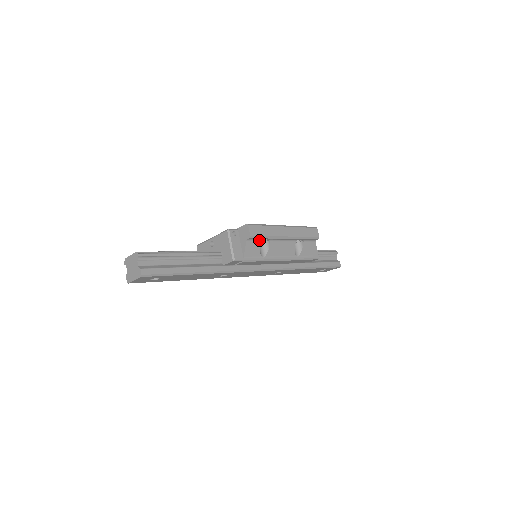
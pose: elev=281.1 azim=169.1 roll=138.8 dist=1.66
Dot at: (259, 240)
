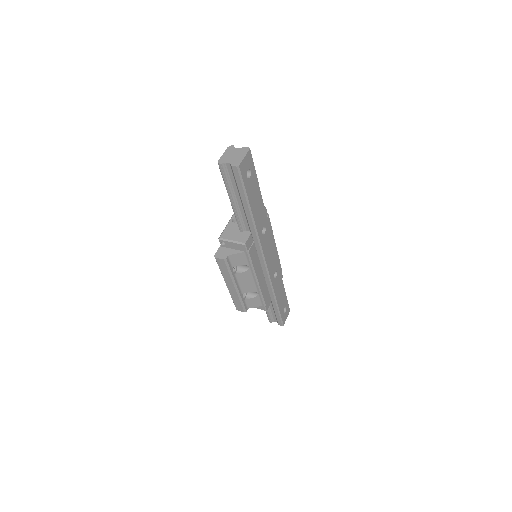
Dot at: occluded
